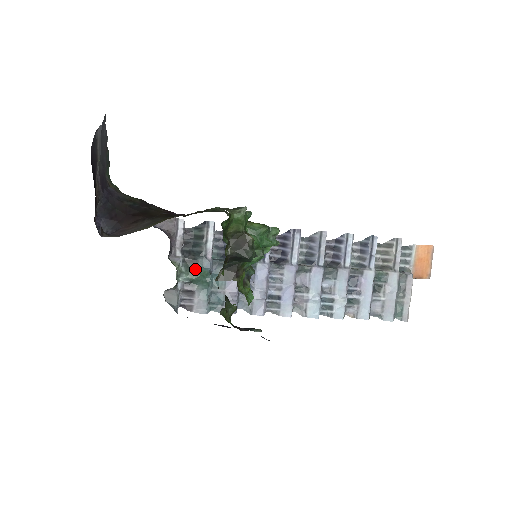
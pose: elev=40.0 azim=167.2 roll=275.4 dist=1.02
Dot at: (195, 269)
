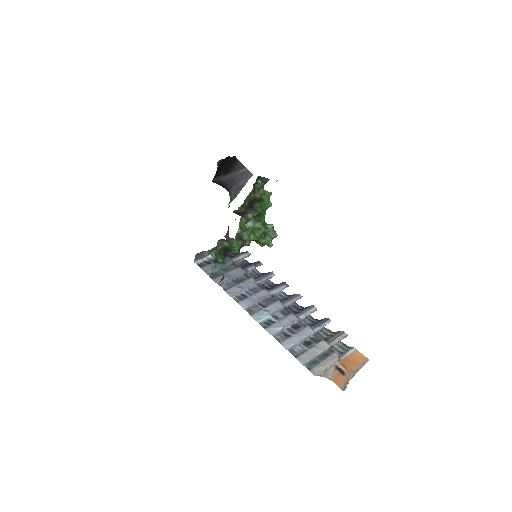
Dot at: occluded
